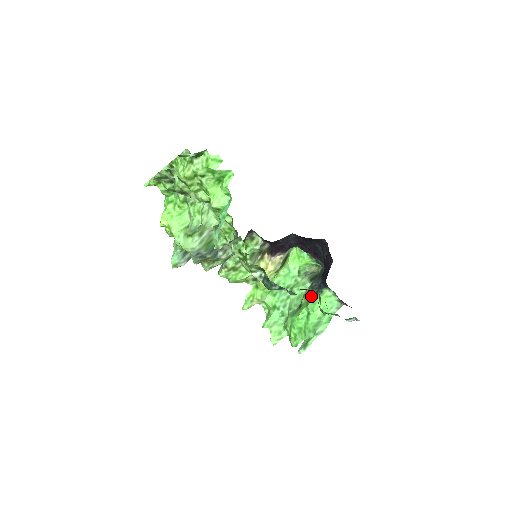
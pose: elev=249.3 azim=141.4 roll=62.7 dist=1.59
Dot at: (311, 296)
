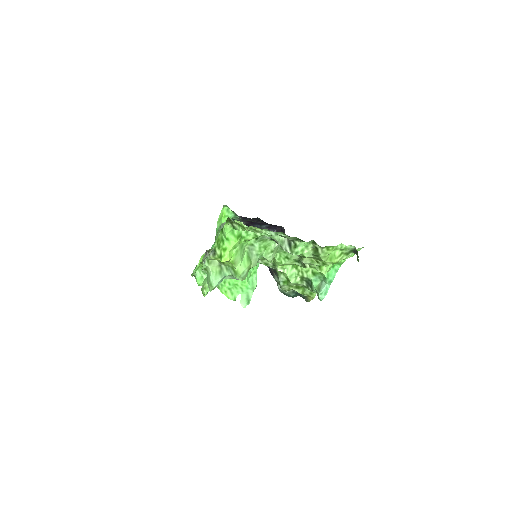
Dot at: occluded
